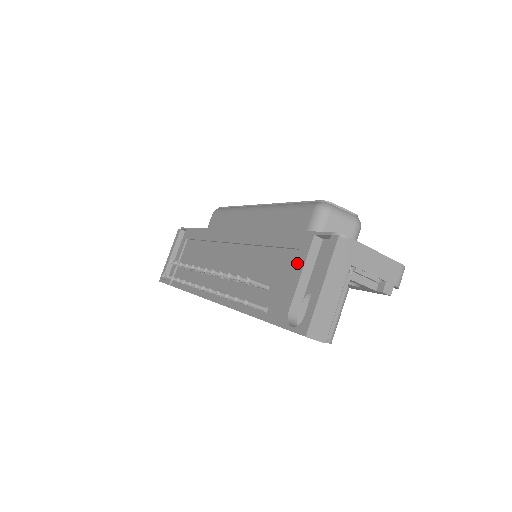
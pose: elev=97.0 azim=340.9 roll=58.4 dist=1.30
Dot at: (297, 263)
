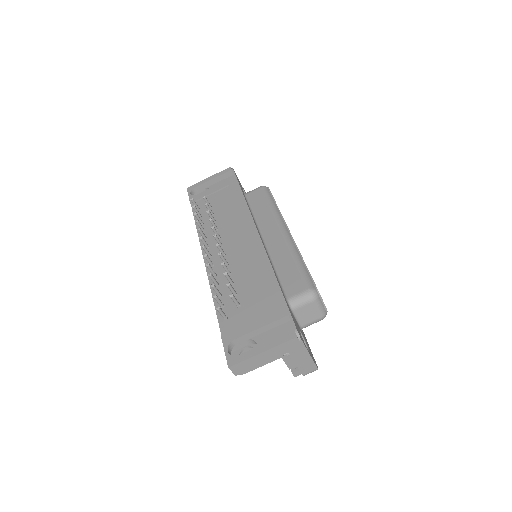
Dot at: (265, 318)
